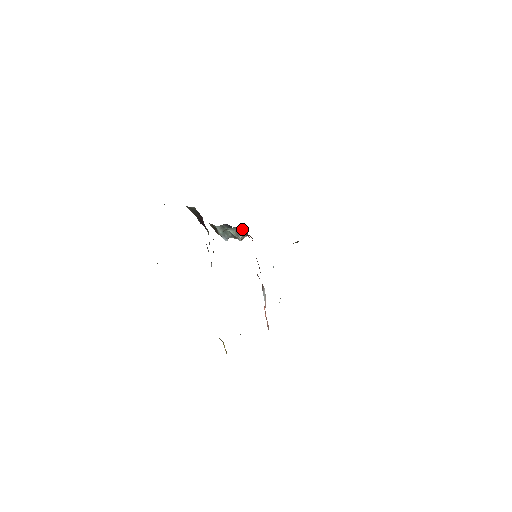
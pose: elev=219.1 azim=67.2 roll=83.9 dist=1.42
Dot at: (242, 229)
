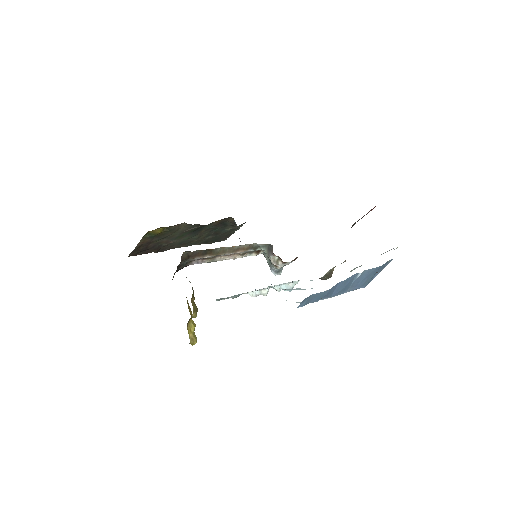
Dot at: (271, 247)
